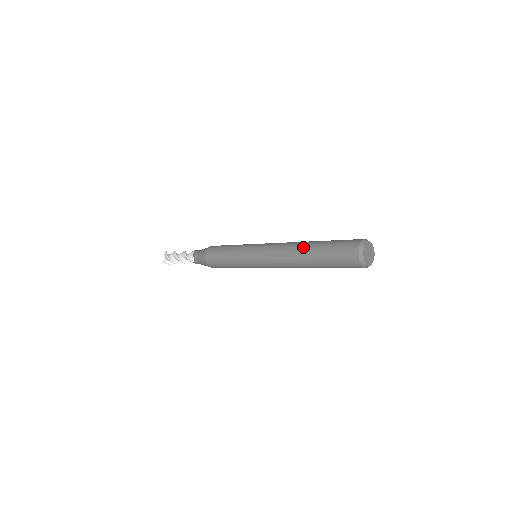
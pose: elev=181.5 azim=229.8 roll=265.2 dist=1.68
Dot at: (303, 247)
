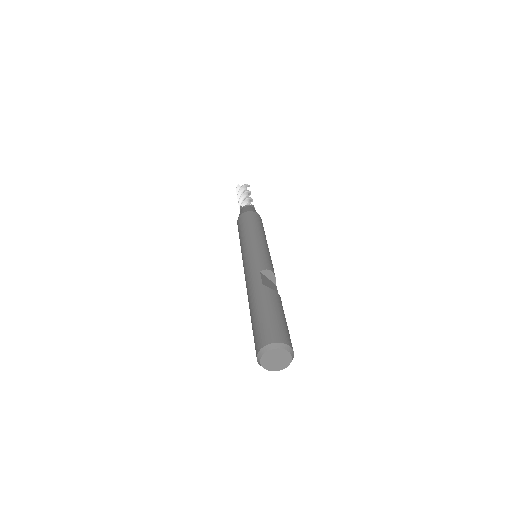
Dot at: occluded
